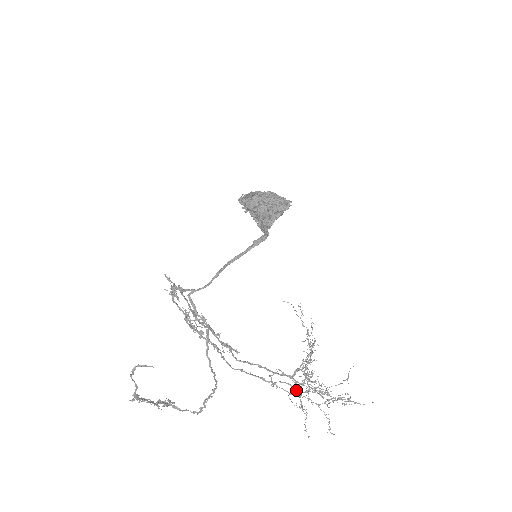
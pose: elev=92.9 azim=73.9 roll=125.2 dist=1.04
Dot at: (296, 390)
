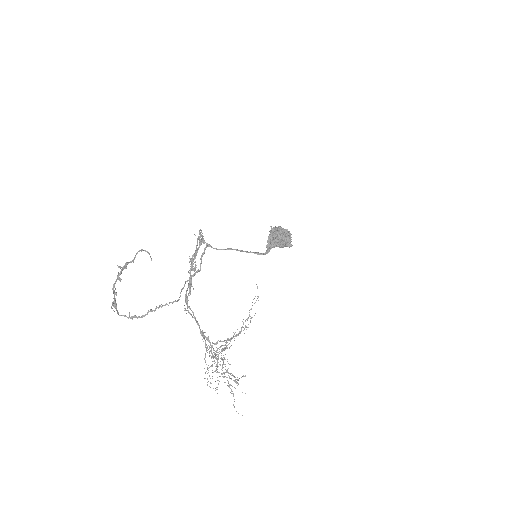
Dot at: occluded
